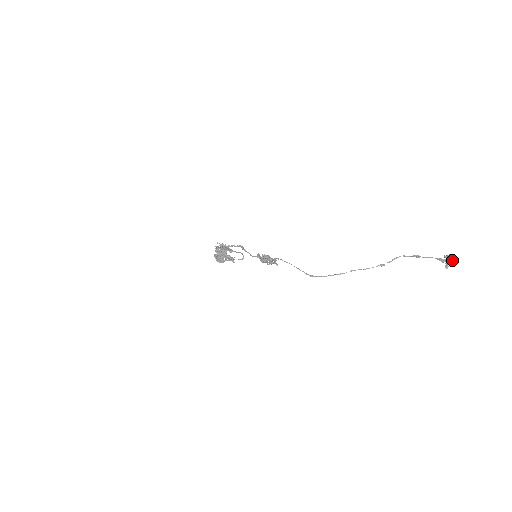
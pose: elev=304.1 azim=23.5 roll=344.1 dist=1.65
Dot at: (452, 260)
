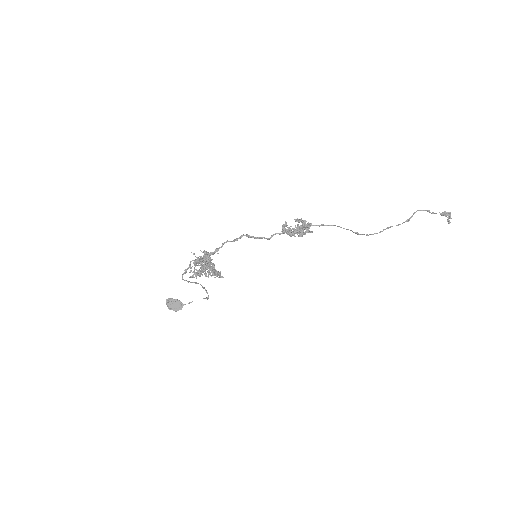
Dot at: (450, 214)
